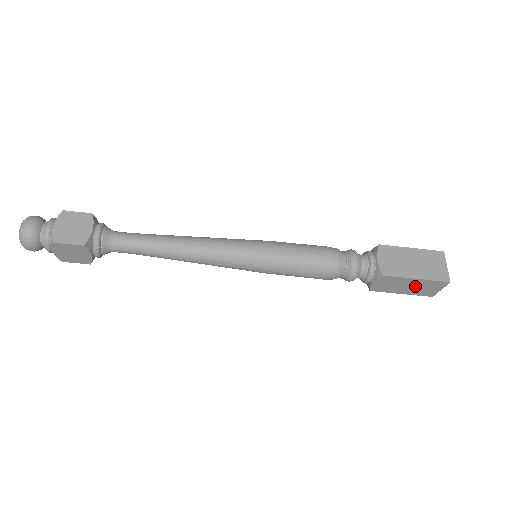
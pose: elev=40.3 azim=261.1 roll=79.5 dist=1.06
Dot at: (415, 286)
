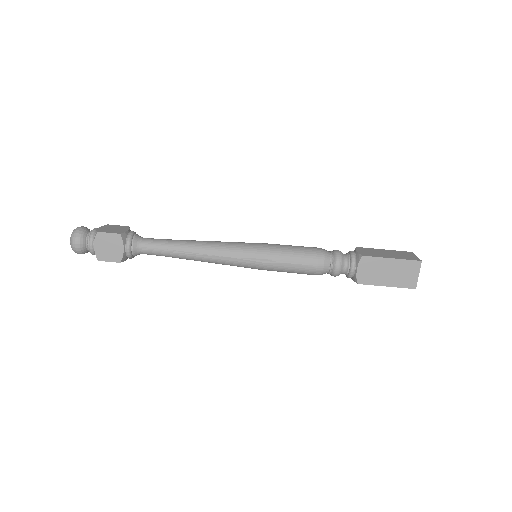
Dot at: (394, 271)
